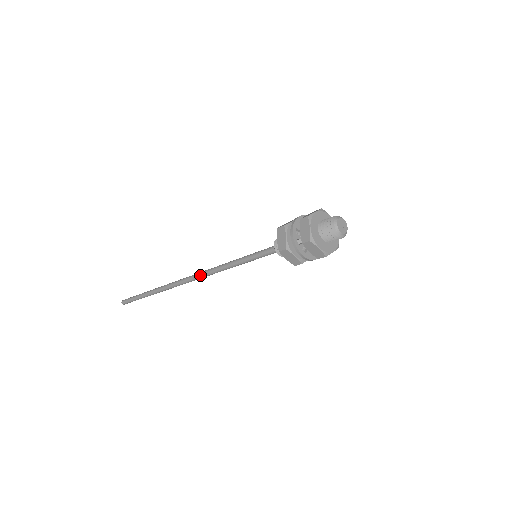
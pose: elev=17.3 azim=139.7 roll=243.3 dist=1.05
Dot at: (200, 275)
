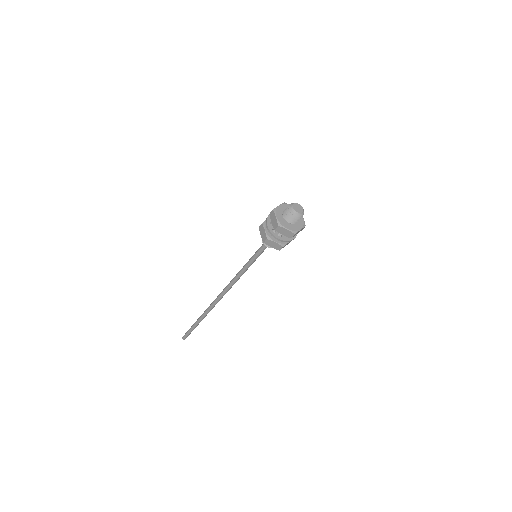
Dot at: (226, 288)
